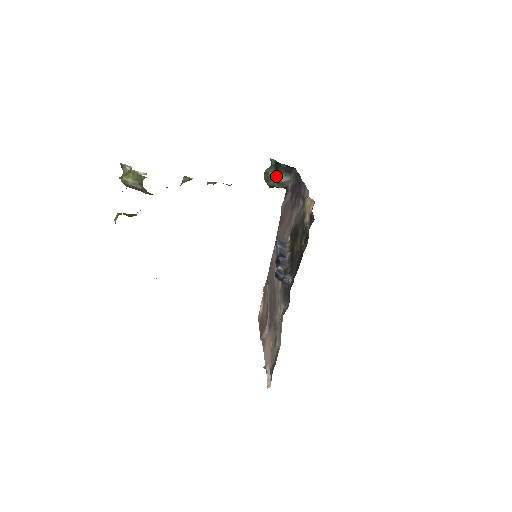
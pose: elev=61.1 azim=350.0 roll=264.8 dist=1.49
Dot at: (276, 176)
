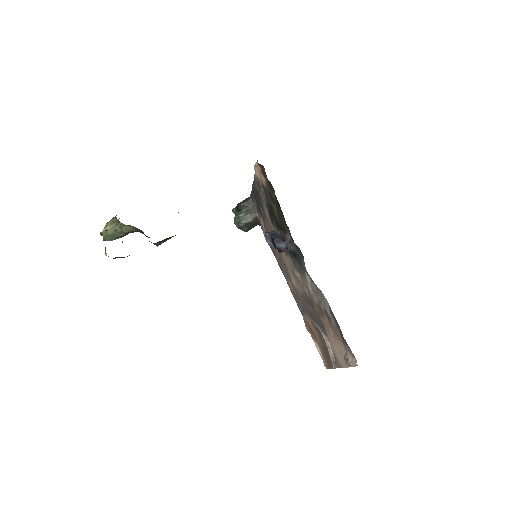
Dot at: (241, 213)
